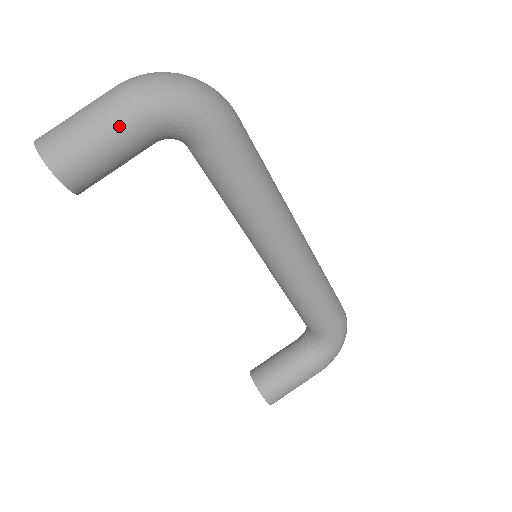
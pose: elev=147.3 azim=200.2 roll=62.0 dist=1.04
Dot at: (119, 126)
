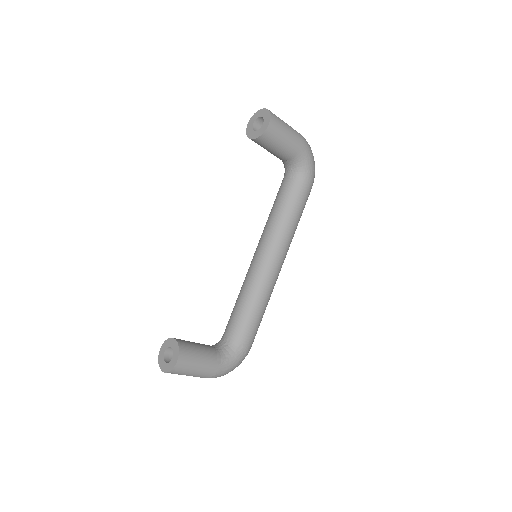
Dot at: (296, 138)
